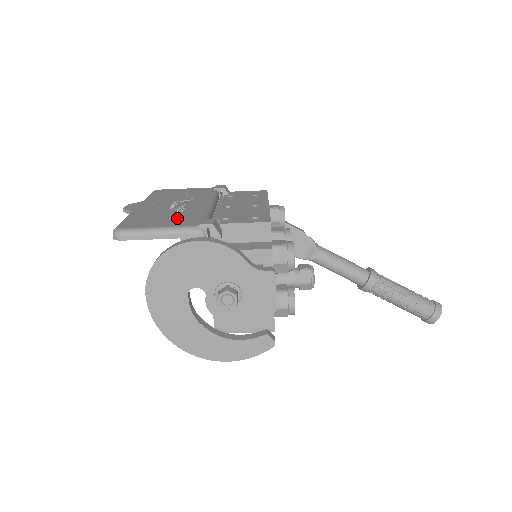
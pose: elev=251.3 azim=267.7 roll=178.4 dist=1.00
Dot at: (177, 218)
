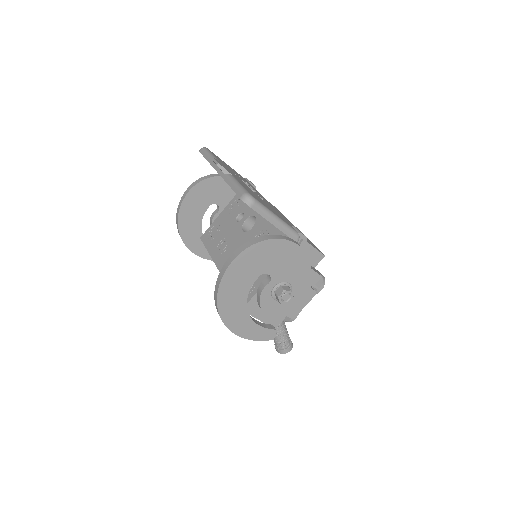
Dot at: (274, 211)
